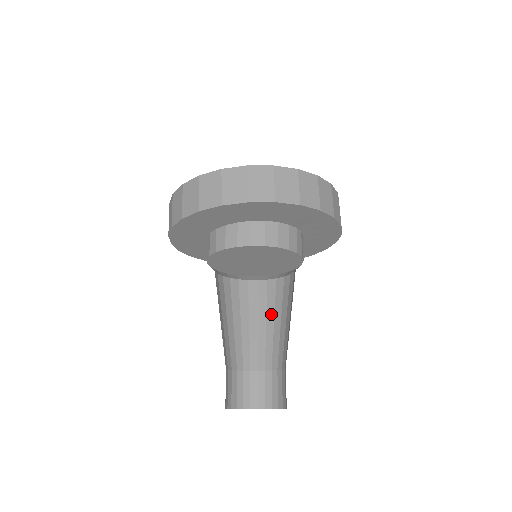
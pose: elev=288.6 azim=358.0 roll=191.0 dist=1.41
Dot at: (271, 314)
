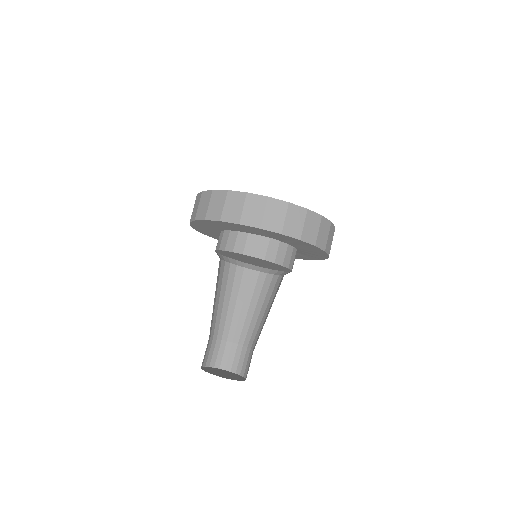
Dot at: (269, 305)
